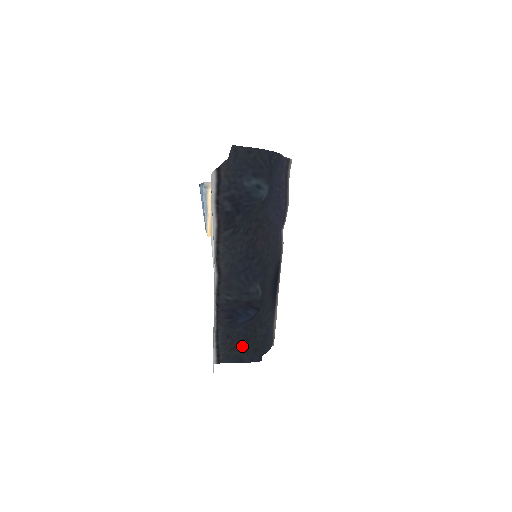
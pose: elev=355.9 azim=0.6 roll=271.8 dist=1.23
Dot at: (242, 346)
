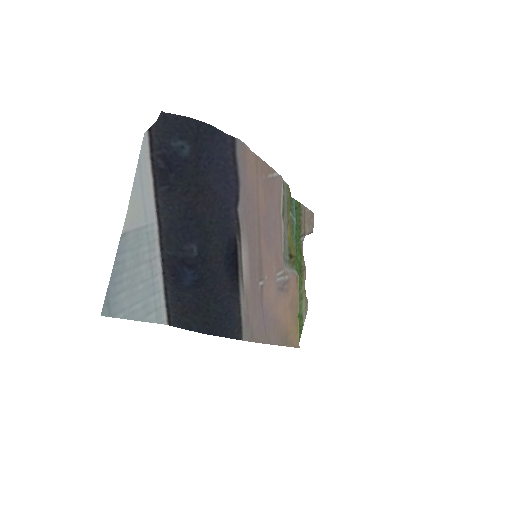
Dot at: (193, 315)
